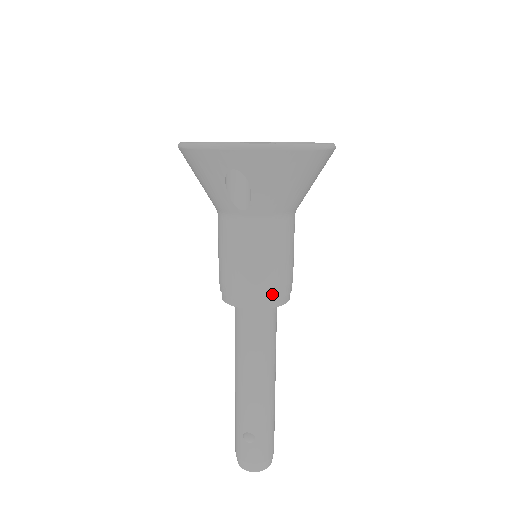
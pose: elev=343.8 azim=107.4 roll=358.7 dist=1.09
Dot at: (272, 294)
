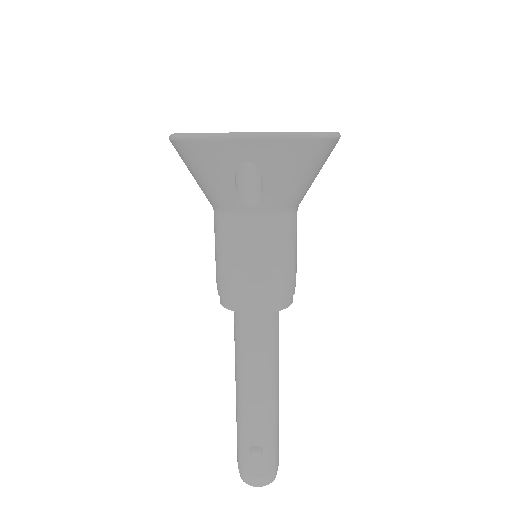
Dot at: (281, 295)
